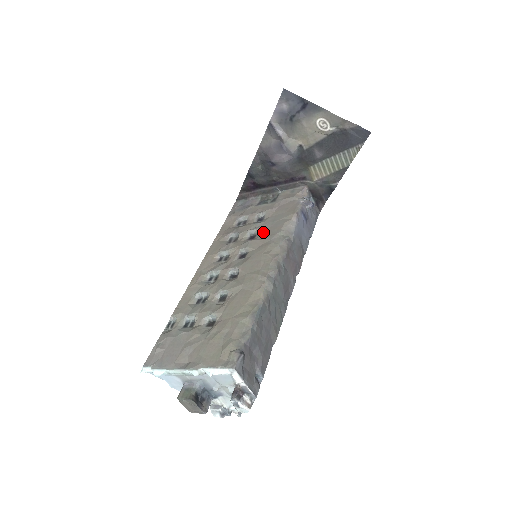
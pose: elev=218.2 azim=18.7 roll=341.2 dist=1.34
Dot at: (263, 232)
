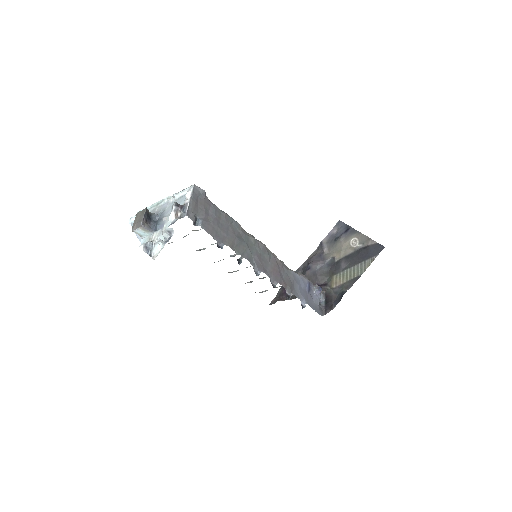
Dot at: occluded
